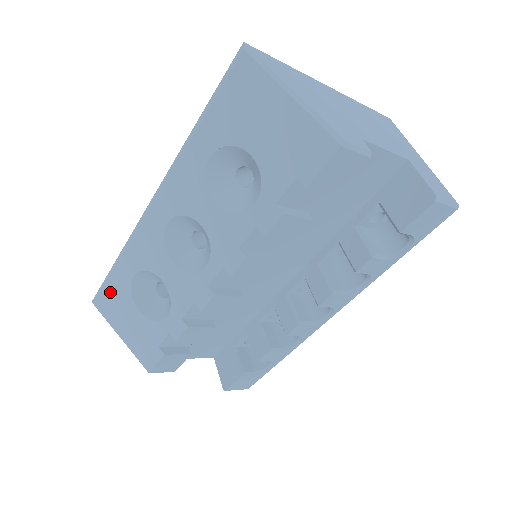
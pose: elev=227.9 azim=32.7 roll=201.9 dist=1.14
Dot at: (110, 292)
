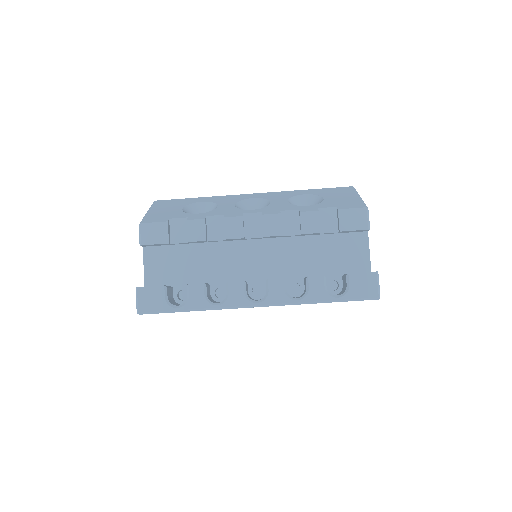
Dot at: (176, 201)
